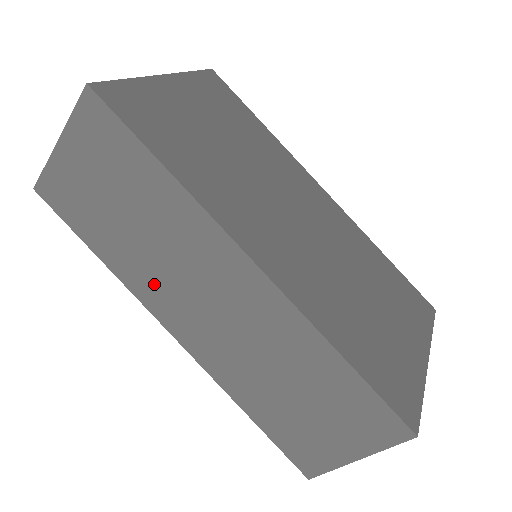
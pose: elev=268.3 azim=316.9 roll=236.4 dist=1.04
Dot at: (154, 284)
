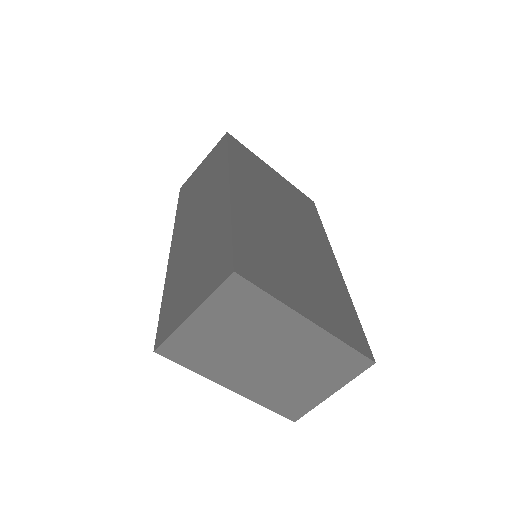
Dot at: (185, 217)
